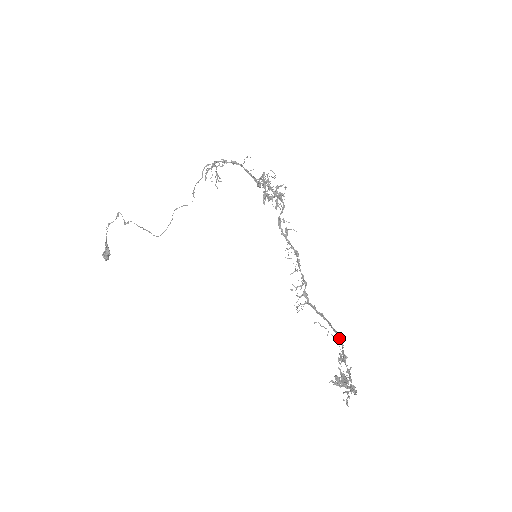
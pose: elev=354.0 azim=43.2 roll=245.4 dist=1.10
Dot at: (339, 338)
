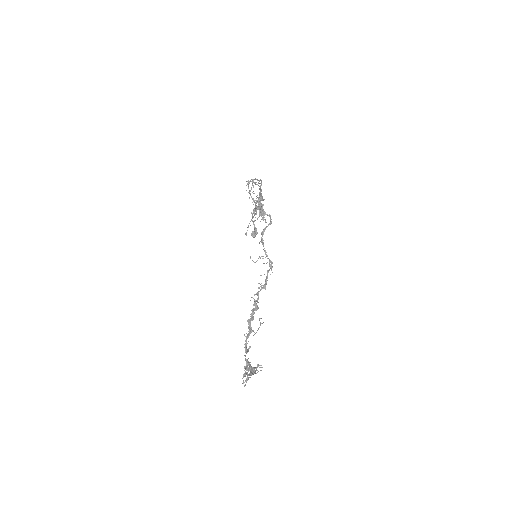
Dot at: (248, 334)
